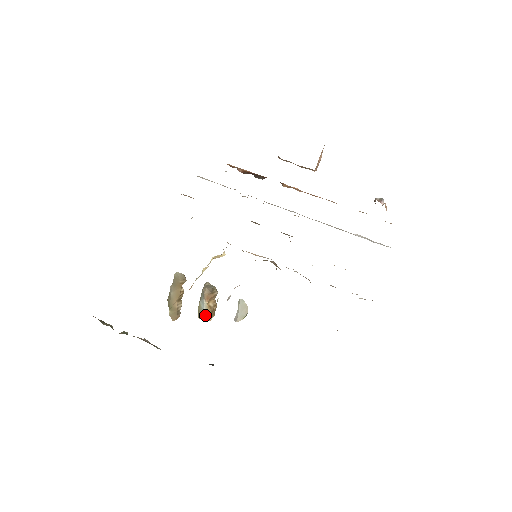
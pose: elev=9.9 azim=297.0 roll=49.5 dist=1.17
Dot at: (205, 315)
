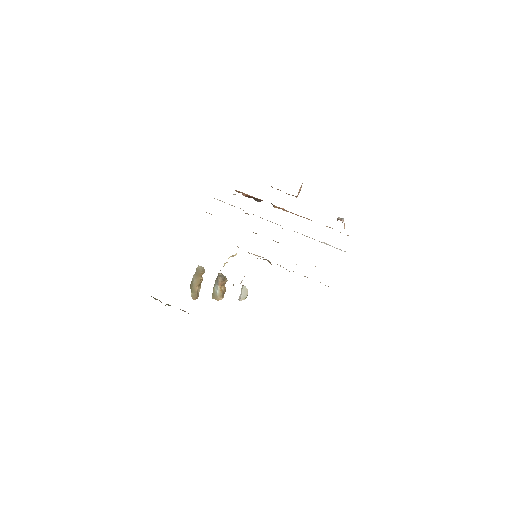
Dot at: (218, 296)
